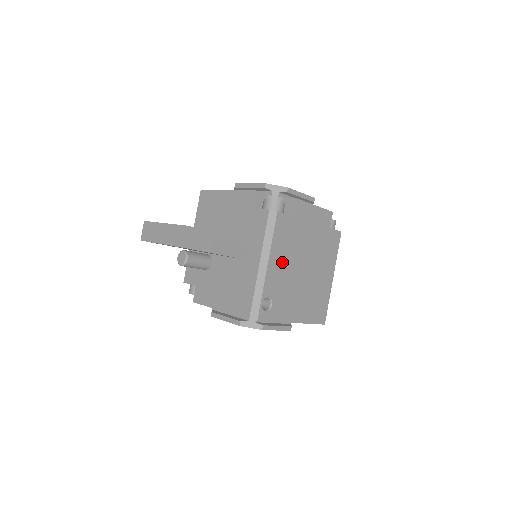
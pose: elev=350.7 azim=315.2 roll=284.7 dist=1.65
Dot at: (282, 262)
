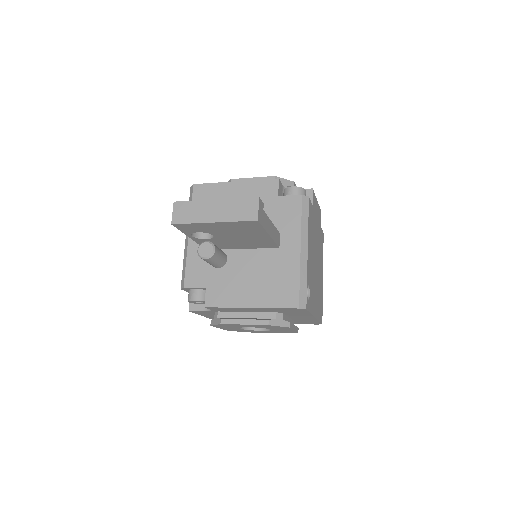
Dot at: (311, 250)
